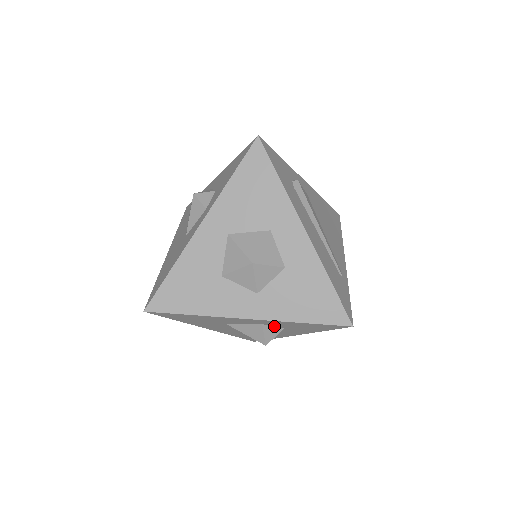
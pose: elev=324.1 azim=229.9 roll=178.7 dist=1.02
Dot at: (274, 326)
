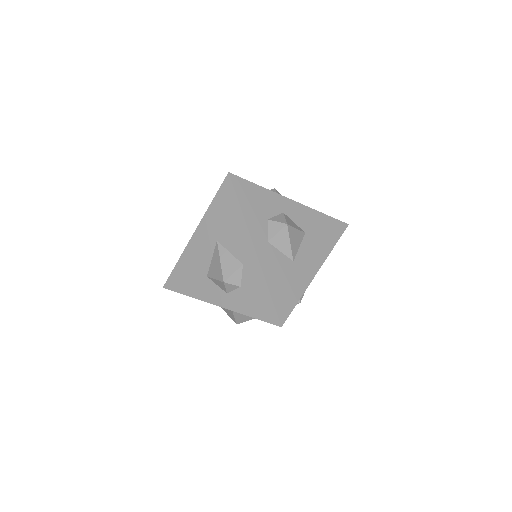
Dot at: occluded
